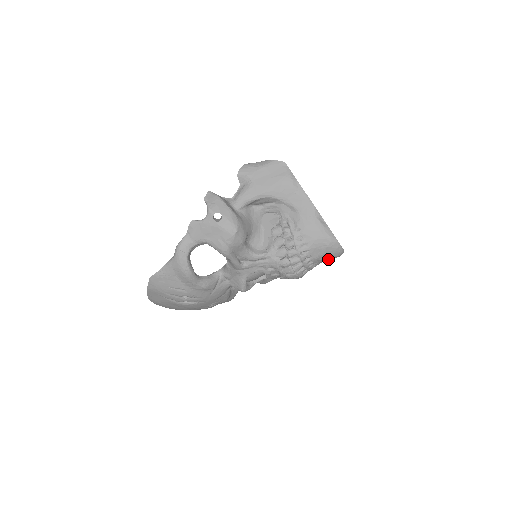
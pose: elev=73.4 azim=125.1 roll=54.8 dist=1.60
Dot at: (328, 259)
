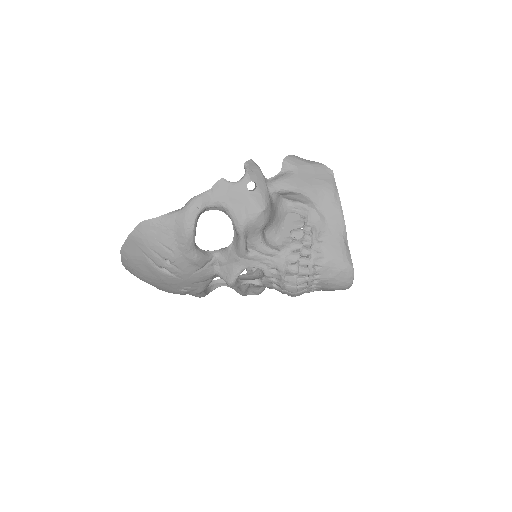
Dot at: (333, 286)
